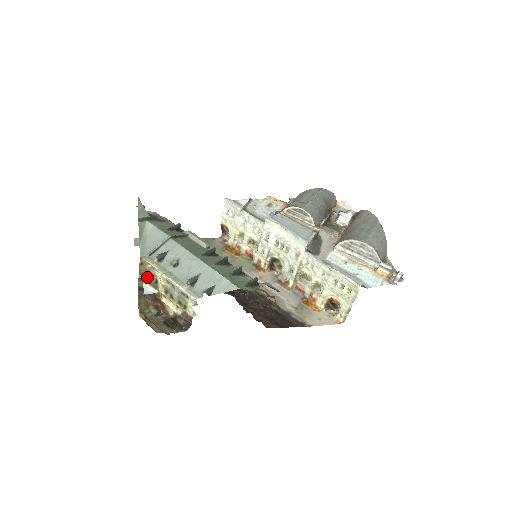
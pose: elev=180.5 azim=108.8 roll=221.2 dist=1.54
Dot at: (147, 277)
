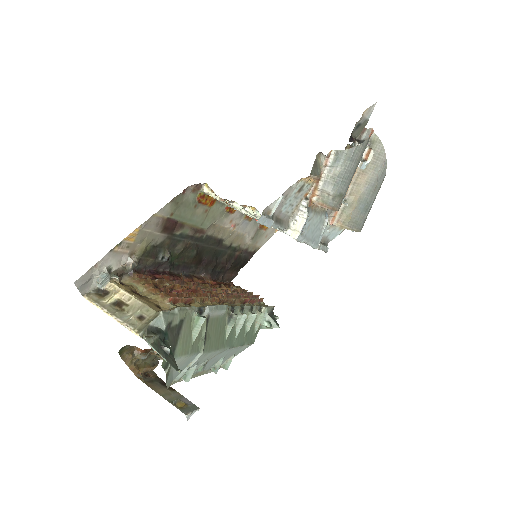
Dot at: occluded
